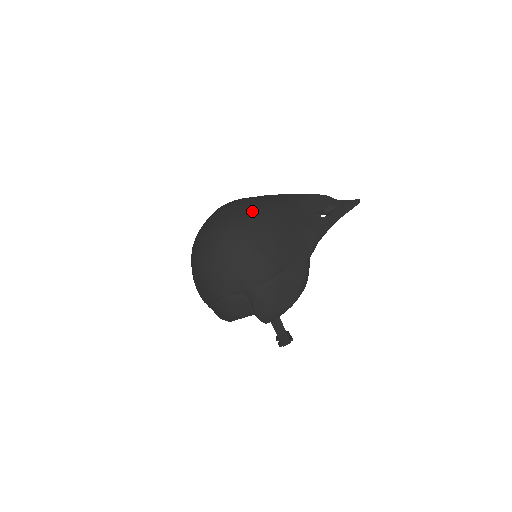
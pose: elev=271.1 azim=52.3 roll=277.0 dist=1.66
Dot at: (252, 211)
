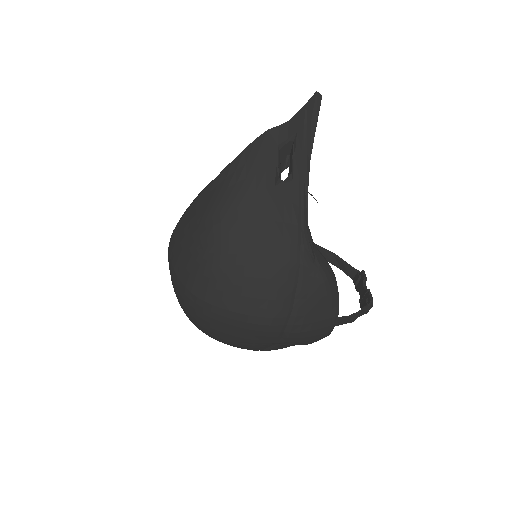
Dot at: (197, 264)
